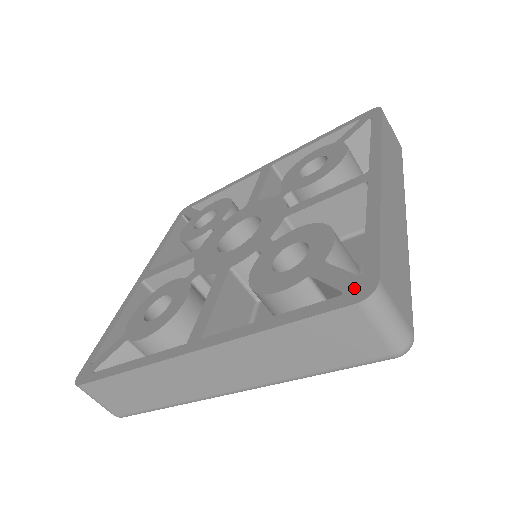
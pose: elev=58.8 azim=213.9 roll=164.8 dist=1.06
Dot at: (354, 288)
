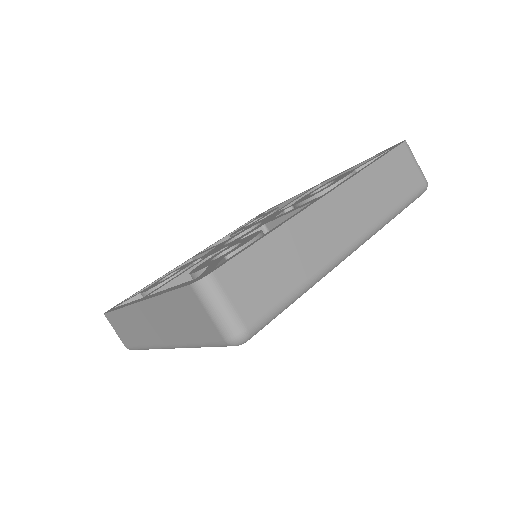
Dot at: (202, 275)
